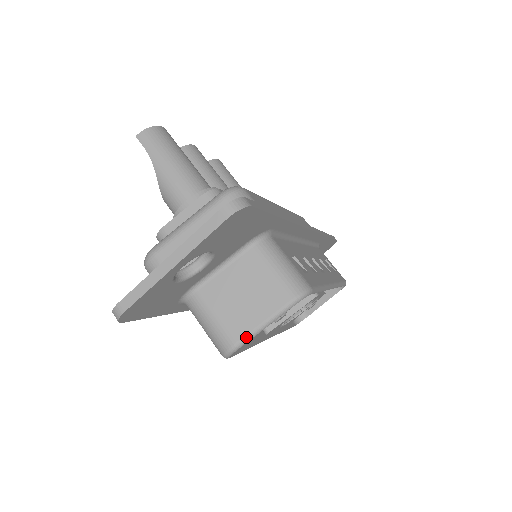
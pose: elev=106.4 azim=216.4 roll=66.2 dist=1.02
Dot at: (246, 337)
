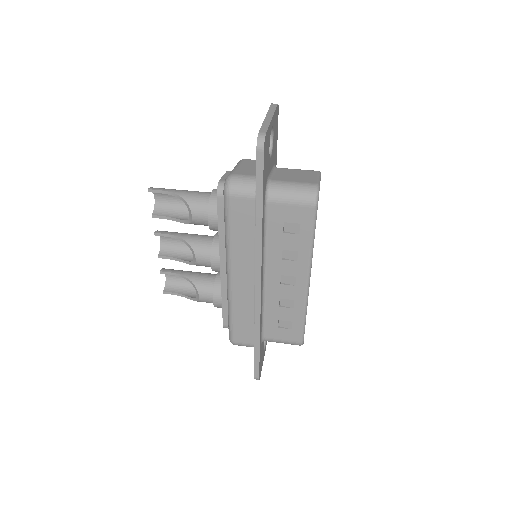
Dot at: (317, 181)
